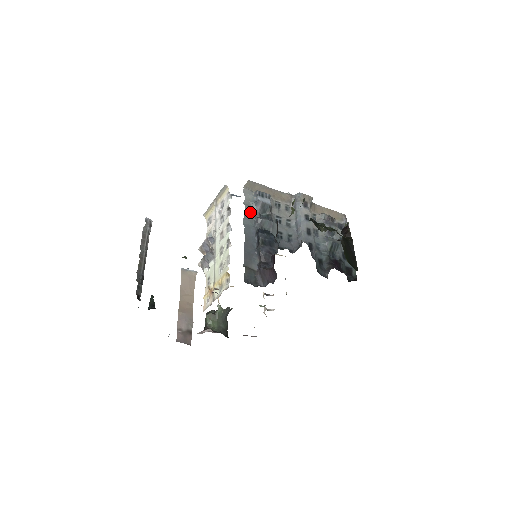
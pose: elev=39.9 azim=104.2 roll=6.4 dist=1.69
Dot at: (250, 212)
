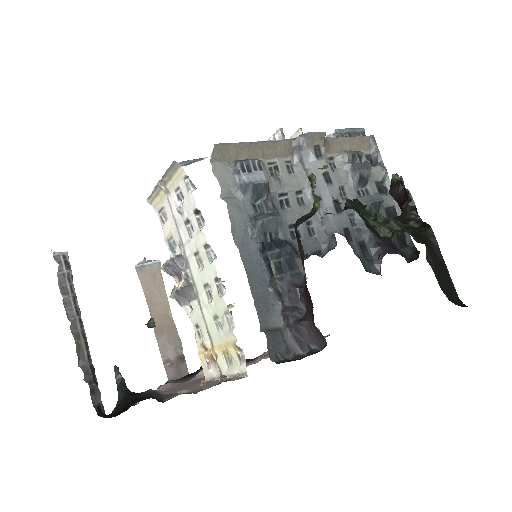
Dot at: (237, 212)
